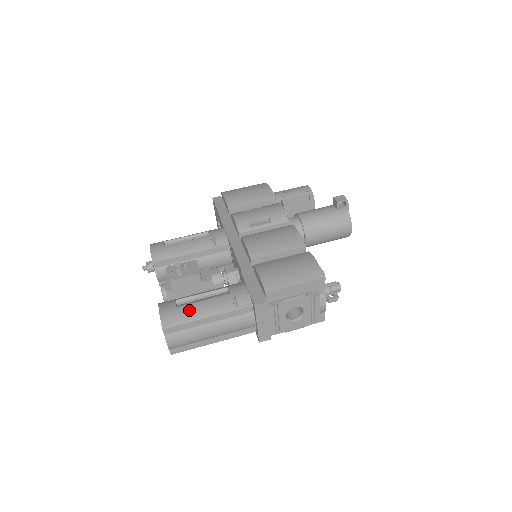
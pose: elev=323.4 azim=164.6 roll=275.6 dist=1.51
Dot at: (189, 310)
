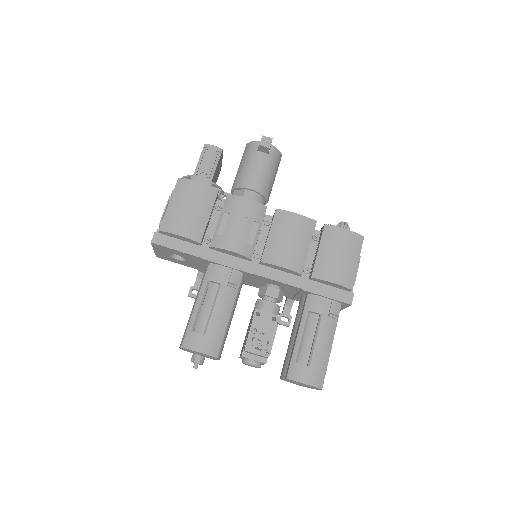
Dot at: (319, 358)
